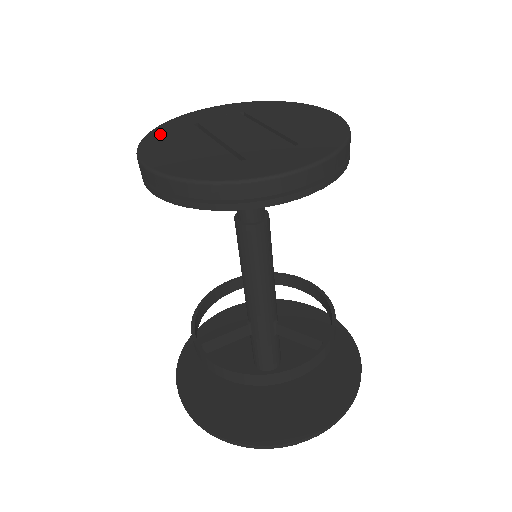
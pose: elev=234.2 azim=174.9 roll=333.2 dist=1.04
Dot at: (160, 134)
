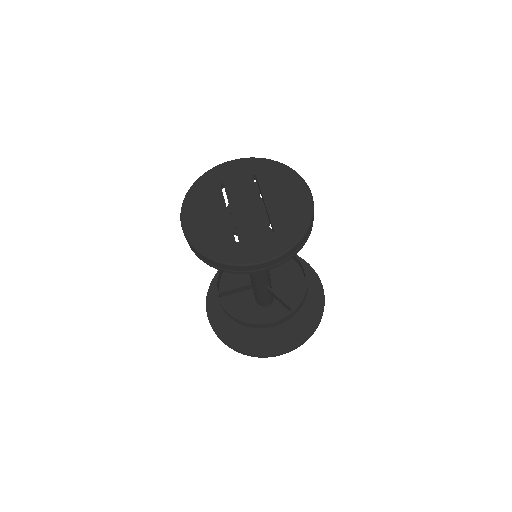
Dot at: (197, 192)
